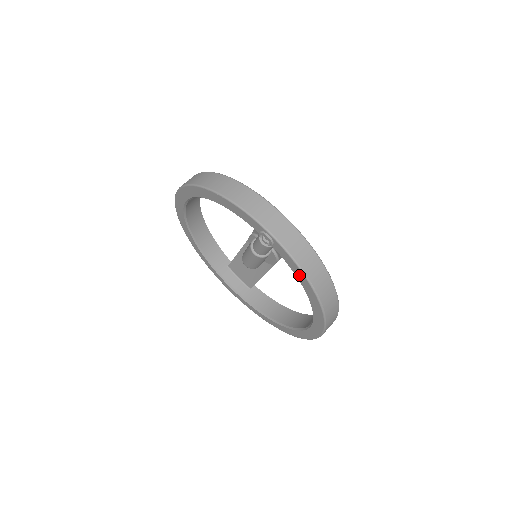
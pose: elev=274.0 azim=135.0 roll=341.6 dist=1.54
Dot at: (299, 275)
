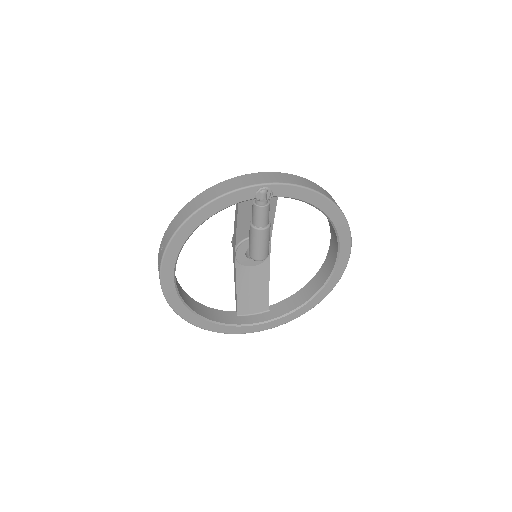
Dot at: (305, 196)
